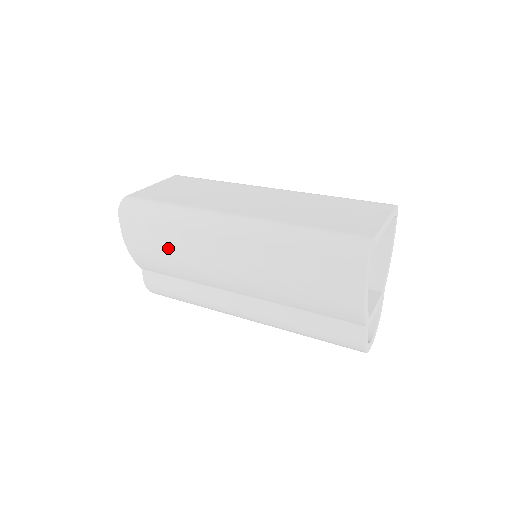
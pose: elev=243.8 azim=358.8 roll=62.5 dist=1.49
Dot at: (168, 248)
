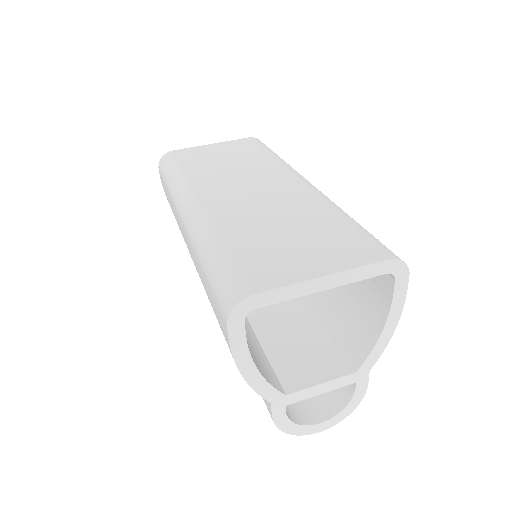
Dot at: occluded
